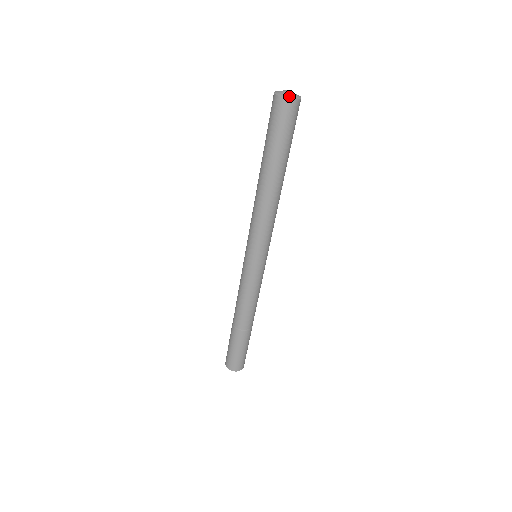
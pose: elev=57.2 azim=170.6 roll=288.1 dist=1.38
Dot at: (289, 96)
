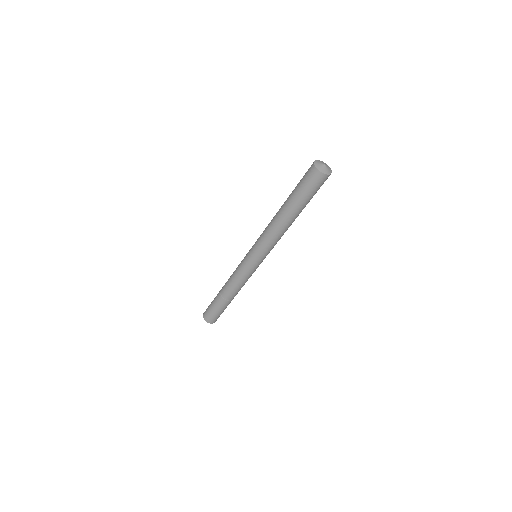
Dot at: (328, 172)
